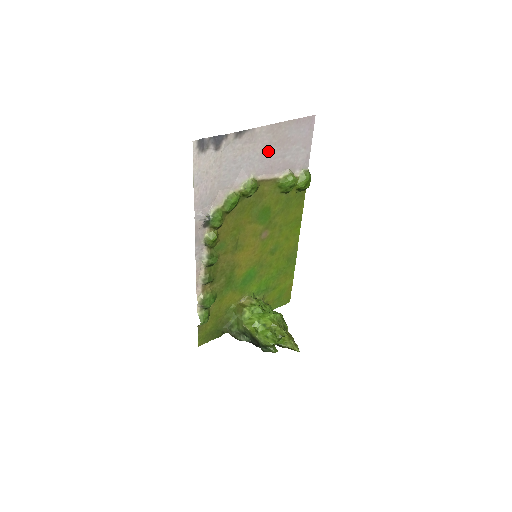
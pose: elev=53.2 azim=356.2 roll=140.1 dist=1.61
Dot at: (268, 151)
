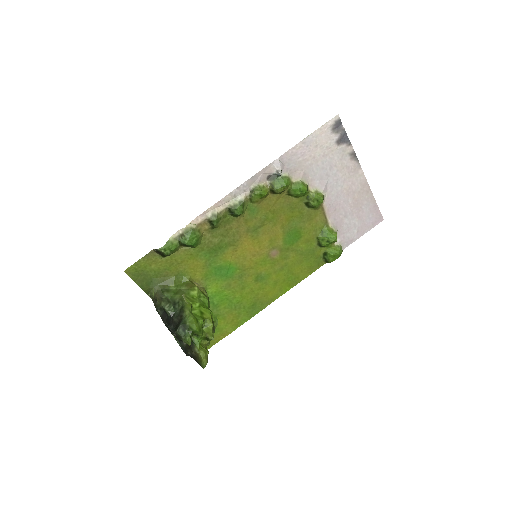
Dot at: (347, 196)
